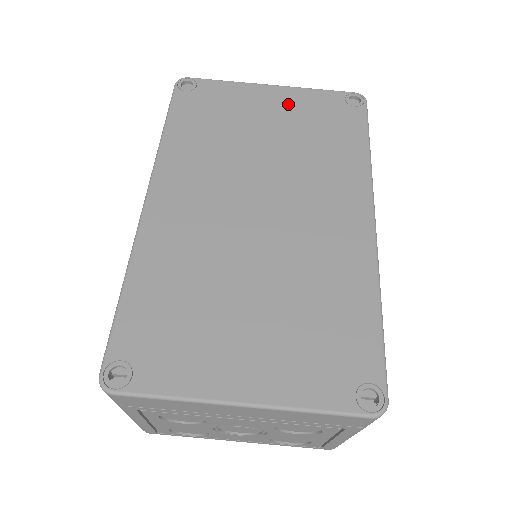
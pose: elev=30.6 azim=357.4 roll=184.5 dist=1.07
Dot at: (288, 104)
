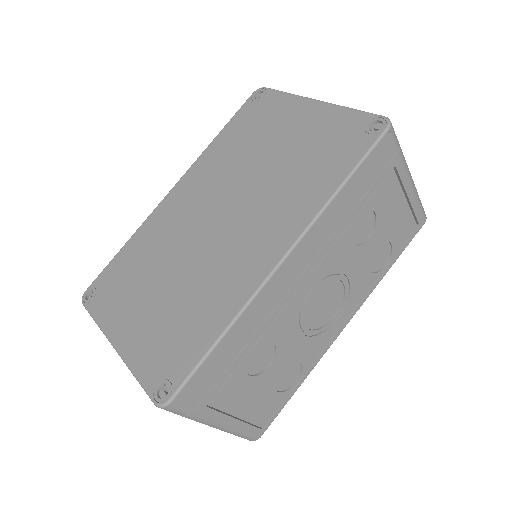
Dot at: (313, 123)
